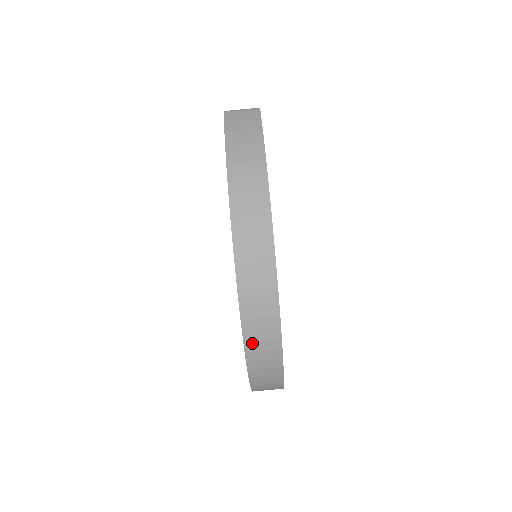
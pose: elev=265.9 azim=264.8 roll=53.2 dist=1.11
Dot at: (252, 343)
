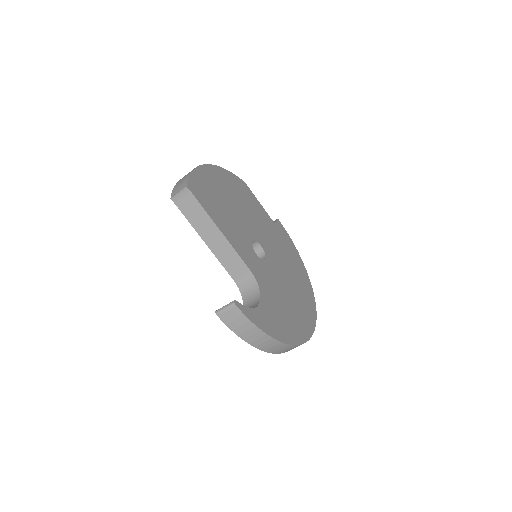
Dot at: occluded
